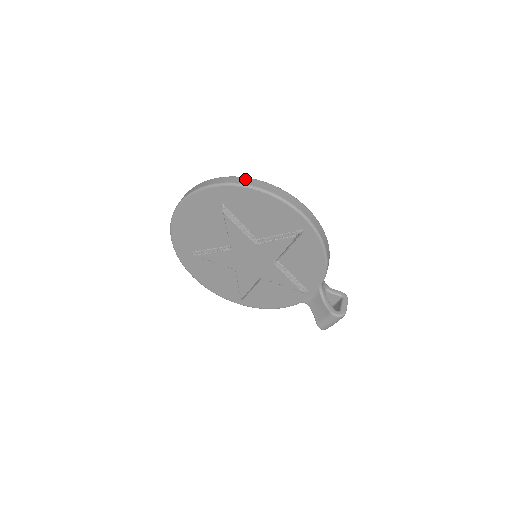
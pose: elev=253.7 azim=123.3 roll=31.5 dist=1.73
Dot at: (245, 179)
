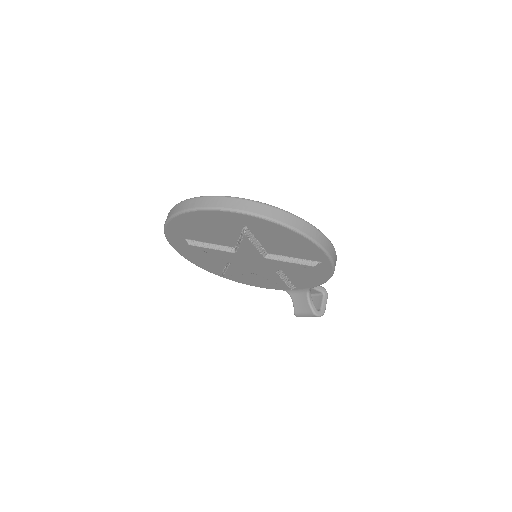
Dot at: (281, 213)
